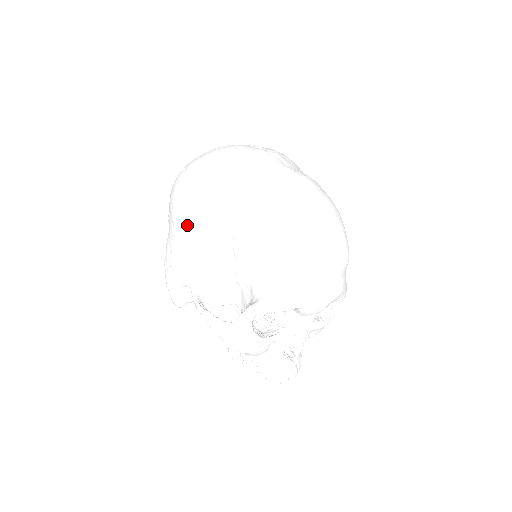
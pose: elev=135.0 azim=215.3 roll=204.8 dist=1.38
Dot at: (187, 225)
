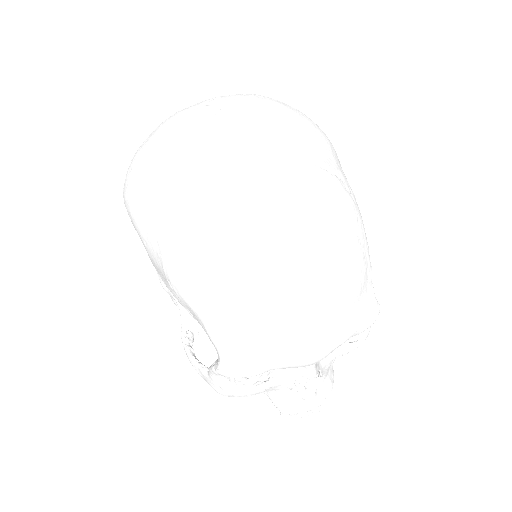
Dot at: occluded
